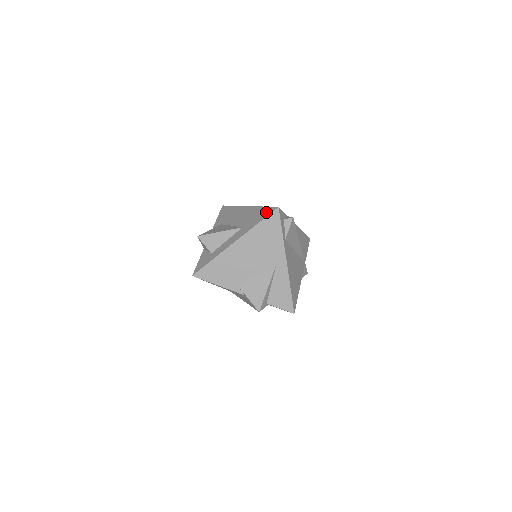
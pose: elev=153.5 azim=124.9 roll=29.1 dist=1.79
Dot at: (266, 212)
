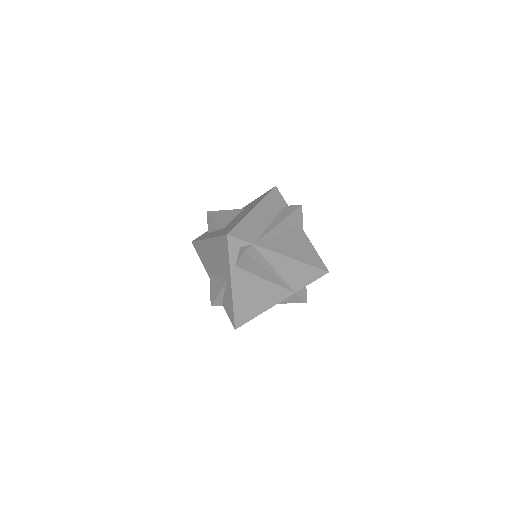
Dot at: (228, 230)
